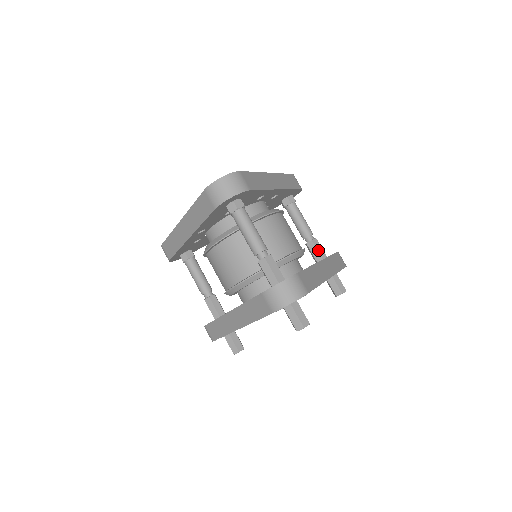
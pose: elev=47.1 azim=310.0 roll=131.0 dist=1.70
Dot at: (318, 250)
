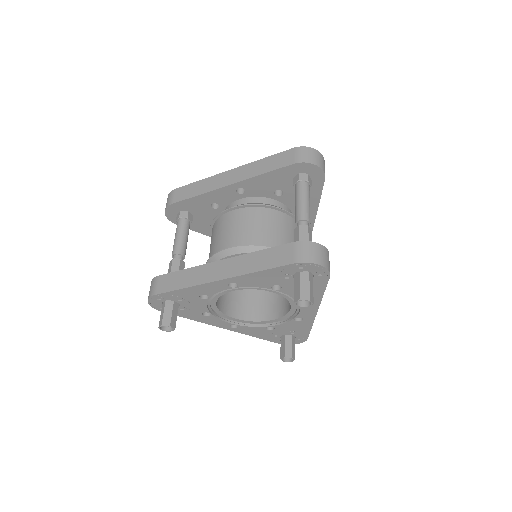
Dot at: occluded
